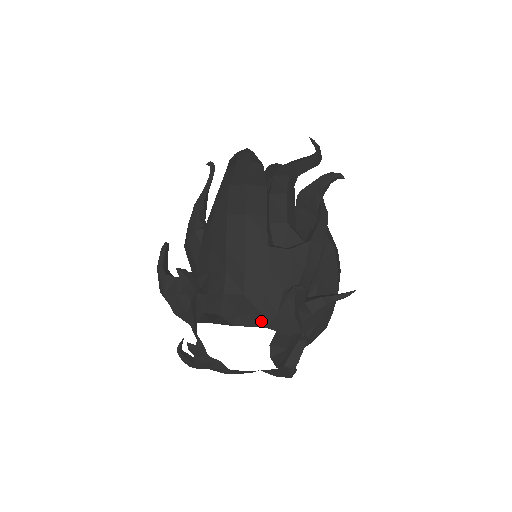
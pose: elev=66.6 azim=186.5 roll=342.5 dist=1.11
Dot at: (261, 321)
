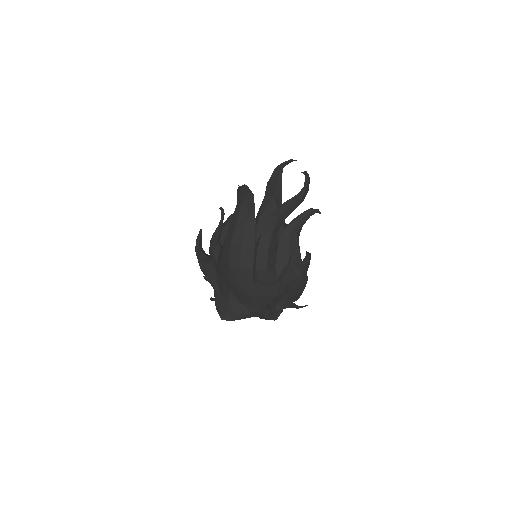
Dot at: (250, 315)
